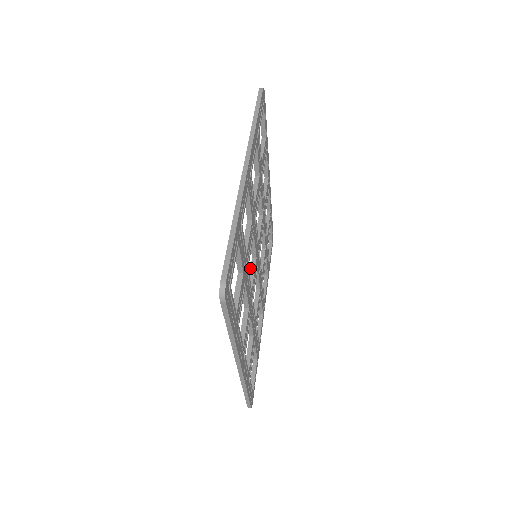
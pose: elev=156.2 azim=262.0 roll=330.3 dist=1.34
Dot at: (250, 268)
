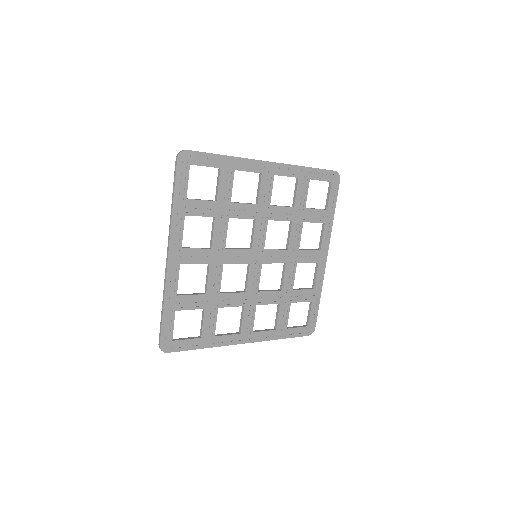
Dot at: occluded
